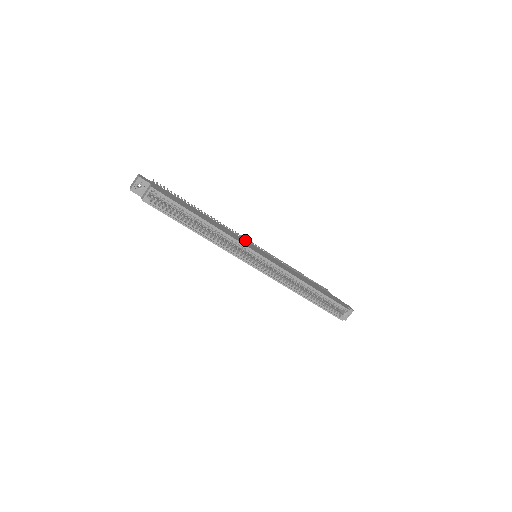
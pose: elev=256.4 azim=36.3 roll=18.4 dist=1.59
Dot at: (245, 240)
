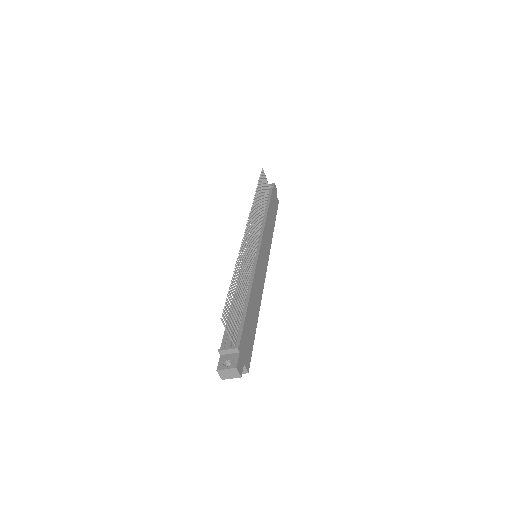
Dot at: (258, 260)
